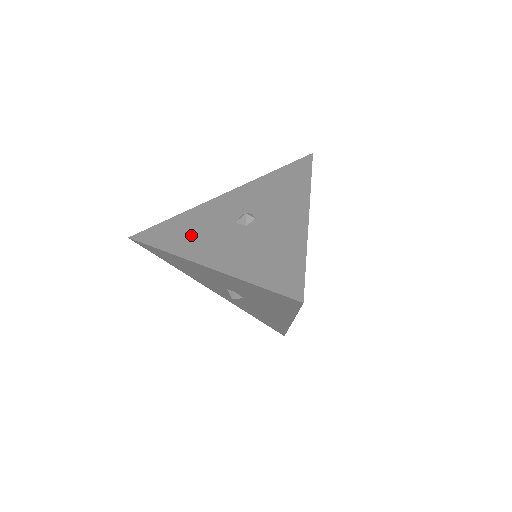
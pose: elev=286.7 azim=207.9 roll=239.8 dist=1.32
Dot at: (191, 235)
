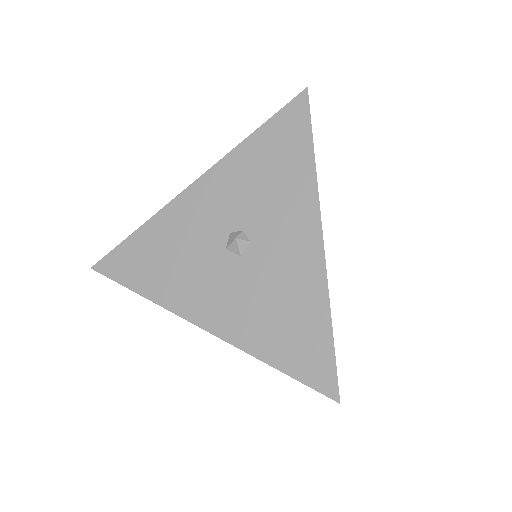
Dot at: (172, 270)
